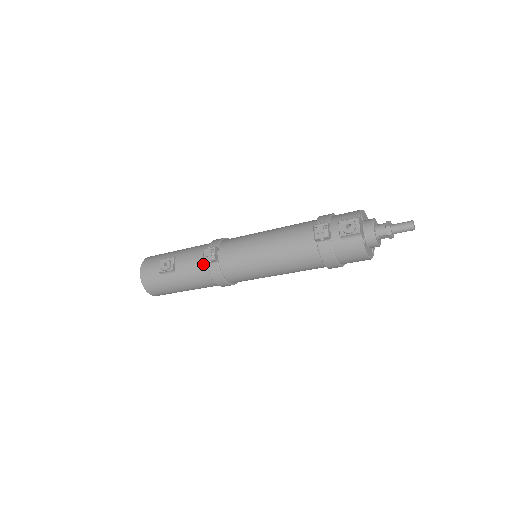
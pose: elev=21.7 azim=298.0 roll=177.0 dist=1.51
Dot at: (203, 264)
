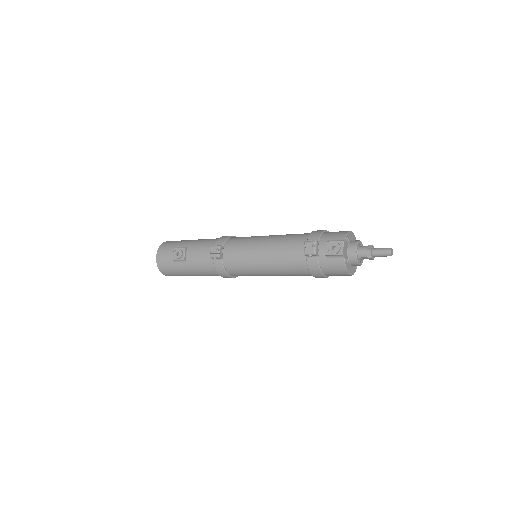
Dot at: (210, 258)
